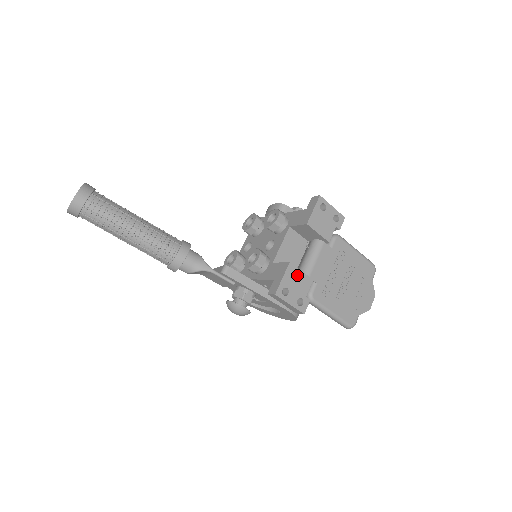
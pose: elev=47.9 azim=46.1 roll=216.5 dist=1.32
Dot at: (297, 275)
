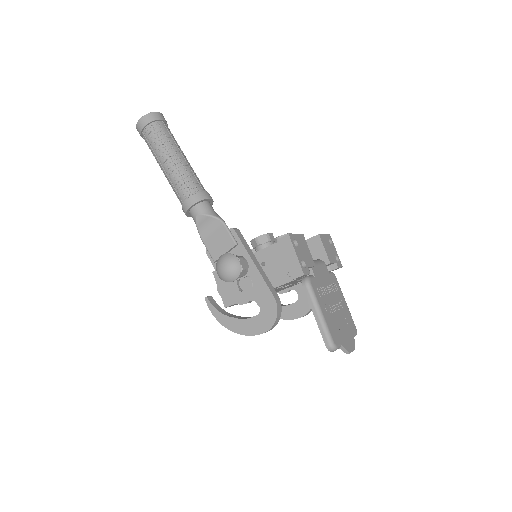
Dot at: (306, 247)
